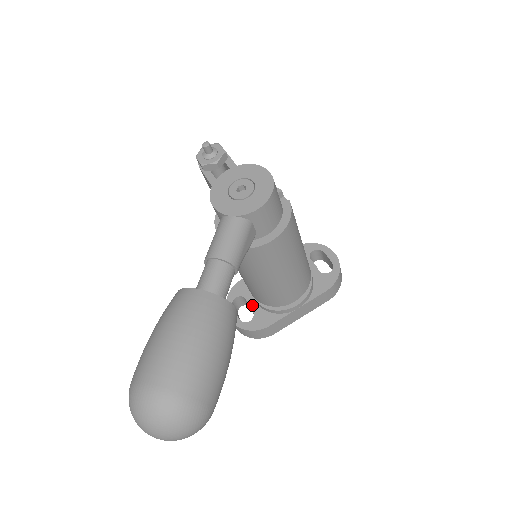
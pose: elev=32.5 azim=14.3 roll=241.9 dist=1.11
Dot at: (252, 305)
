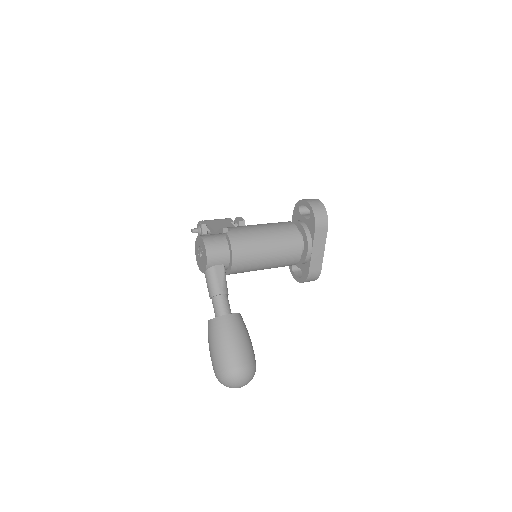
Dot at: (298, 265)
